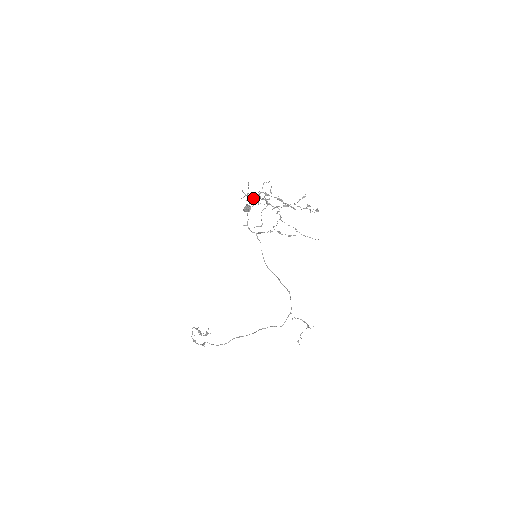
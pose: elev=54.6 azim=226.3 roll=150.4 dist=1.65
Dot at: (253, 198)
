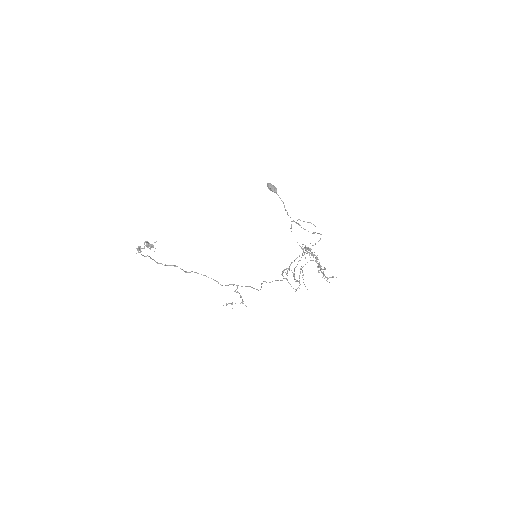
Dot at: occluded
